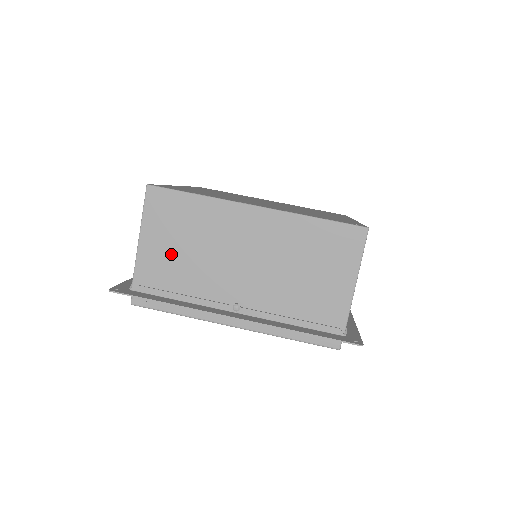
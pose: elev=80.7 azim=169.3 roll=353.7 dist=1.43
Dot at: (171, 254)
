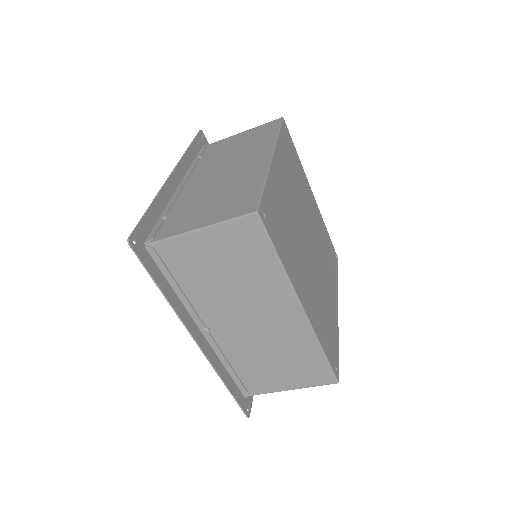
Dot at: (208, 264)
